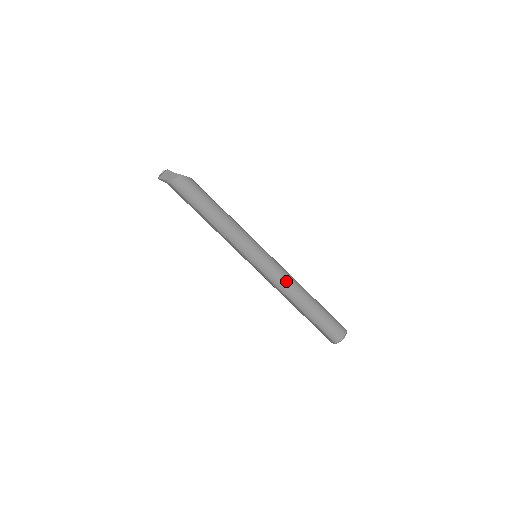
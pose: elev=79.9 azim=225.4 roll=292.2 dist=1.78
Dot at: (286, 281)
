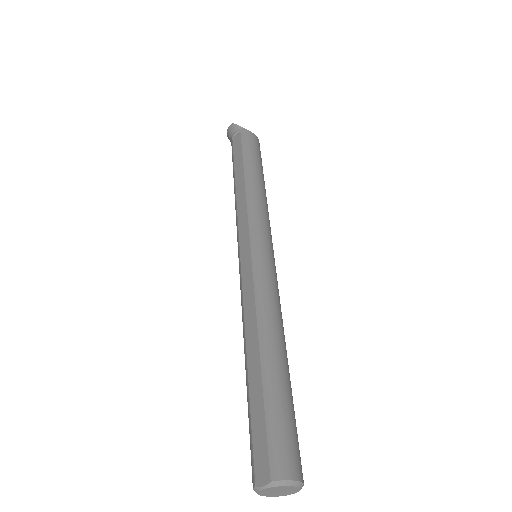
Dot at: (277, 303)
